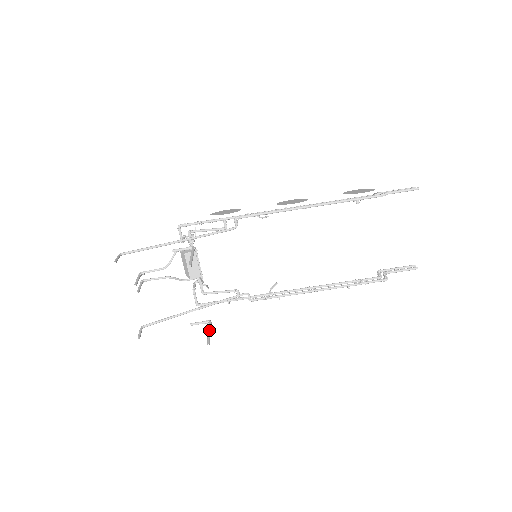
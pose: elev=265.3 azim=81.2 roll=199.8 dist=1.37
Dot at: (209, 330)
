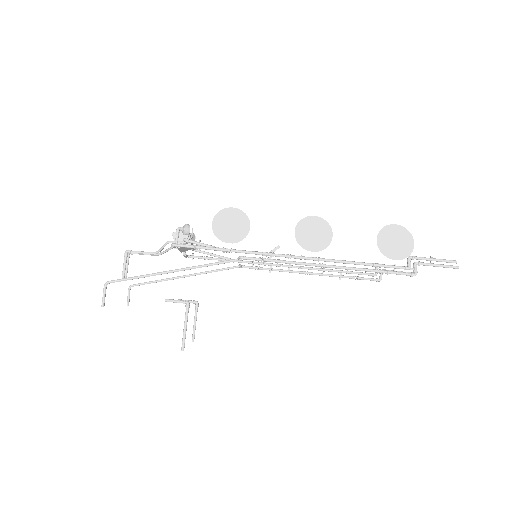
Dot at: (195, 320)
